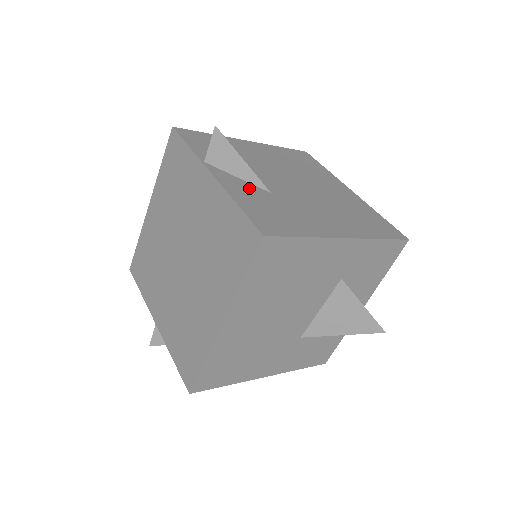
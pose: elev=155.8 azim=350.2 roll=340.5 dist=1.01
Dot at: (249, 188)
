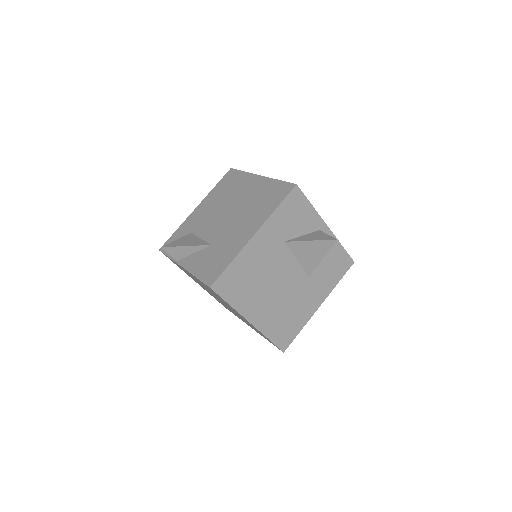
Dot at: (200, 256)
